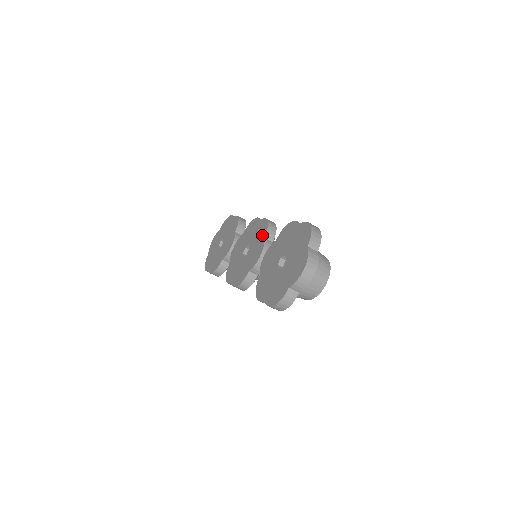
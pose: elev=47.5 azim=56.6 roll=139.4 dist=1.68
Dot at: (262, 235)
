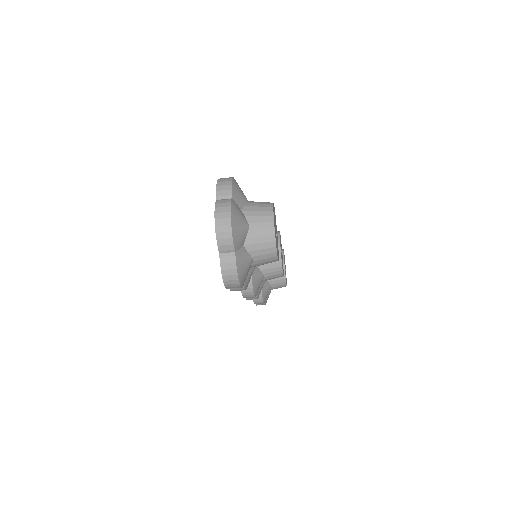
Dot at: occluded
